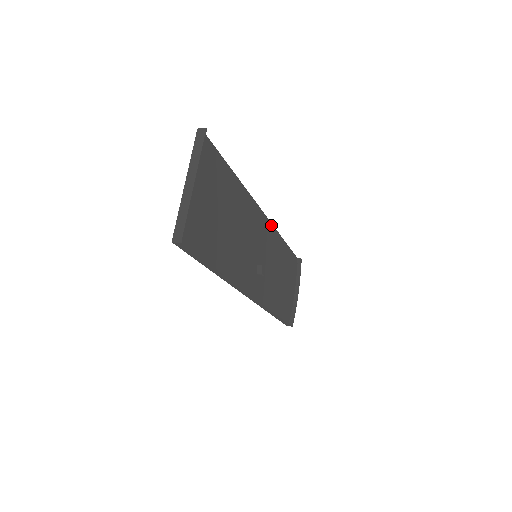
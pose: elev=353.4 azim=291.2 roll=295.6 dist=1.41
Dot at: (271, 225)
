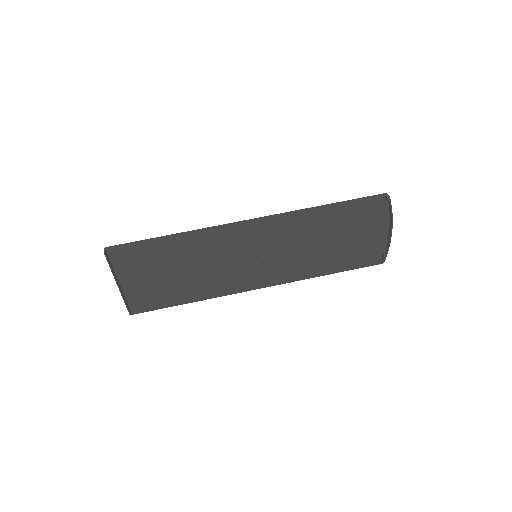
Dot at: (277, 217)
